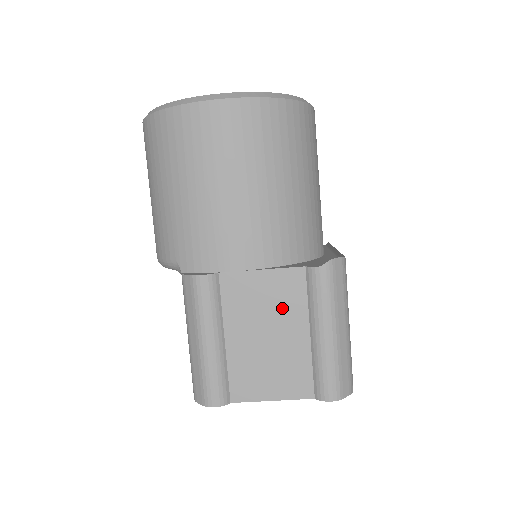
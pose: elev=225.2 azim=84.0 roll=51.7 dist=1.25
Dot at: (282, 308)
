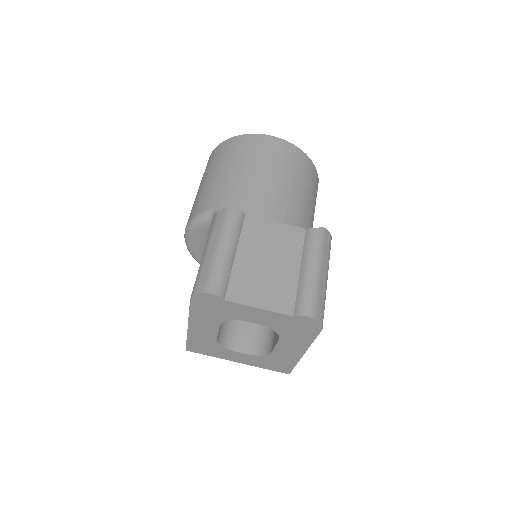
Dot at: (284, 248)
